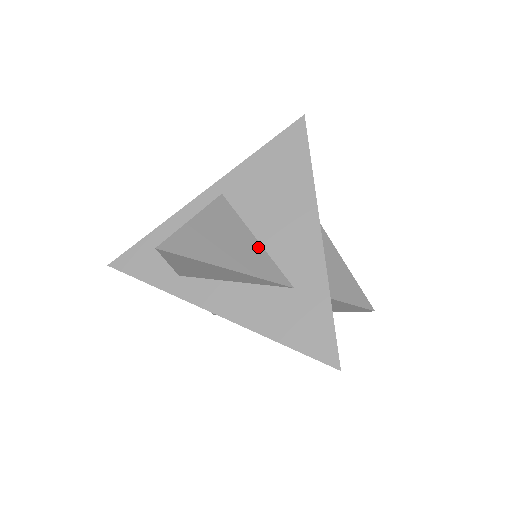
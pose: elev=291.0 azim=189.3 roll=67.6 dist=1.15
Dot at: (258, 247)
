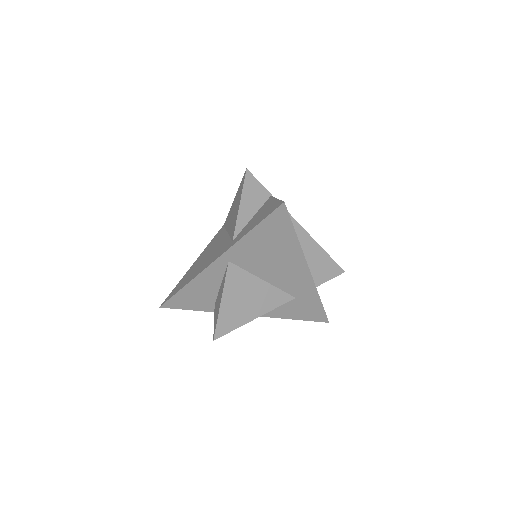
Dot at: (267, 286)
